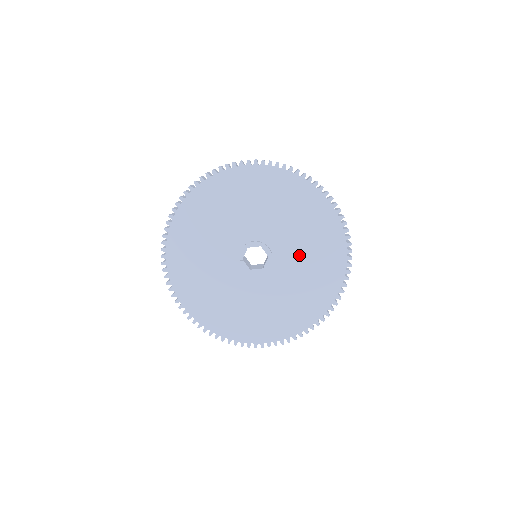
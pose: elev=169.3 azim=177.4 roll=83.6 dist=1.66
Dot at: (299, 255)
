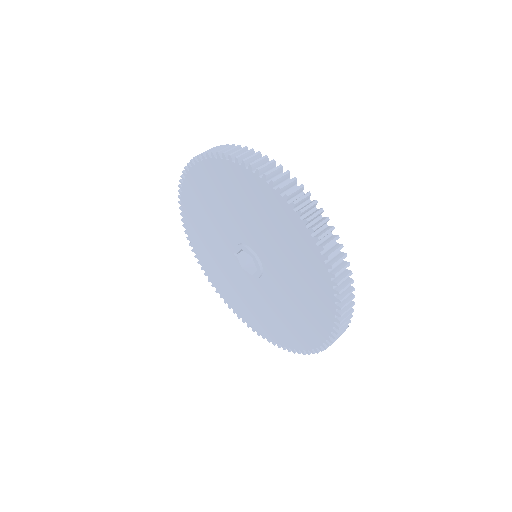
Dot at: (287, 290)
